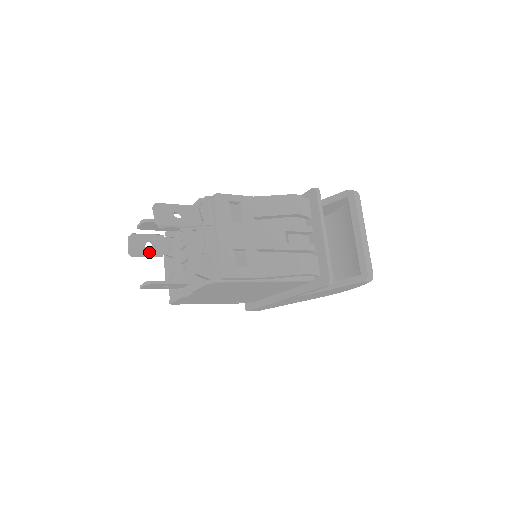
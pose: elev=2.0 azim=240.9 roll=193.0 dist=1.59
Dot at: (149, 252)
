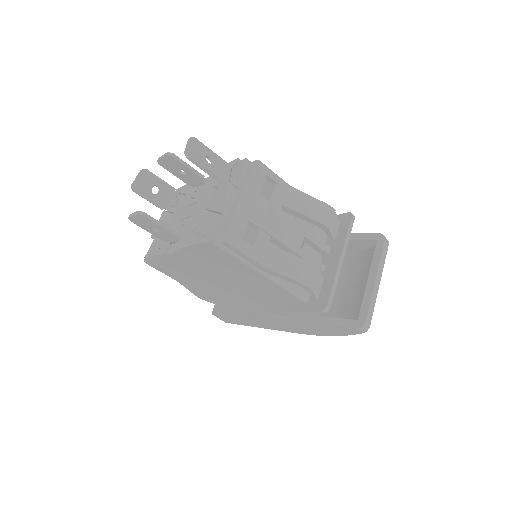
Dot at: (152, 197)
